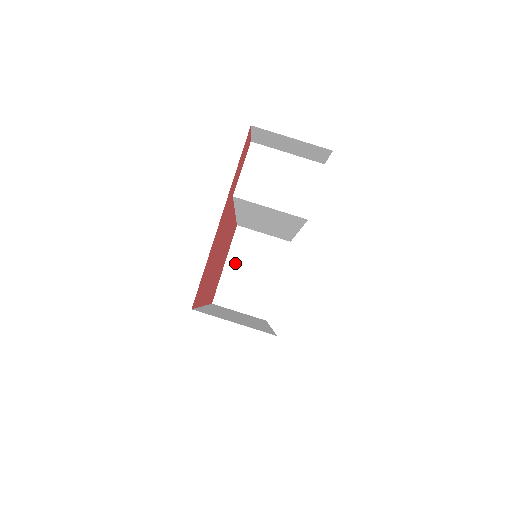
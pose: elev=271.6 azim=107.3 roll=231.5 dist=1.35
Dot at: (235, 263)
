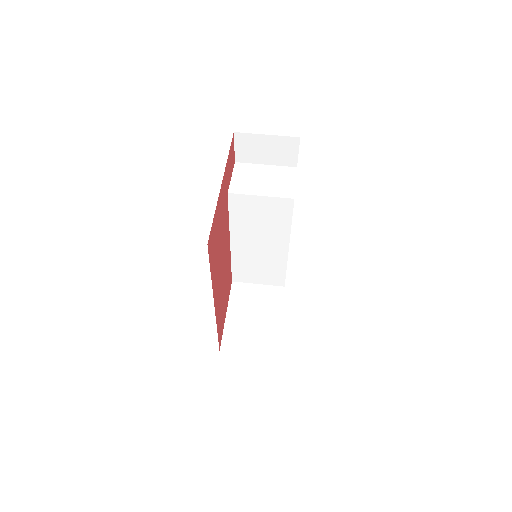
Dot at: (236, 312)
